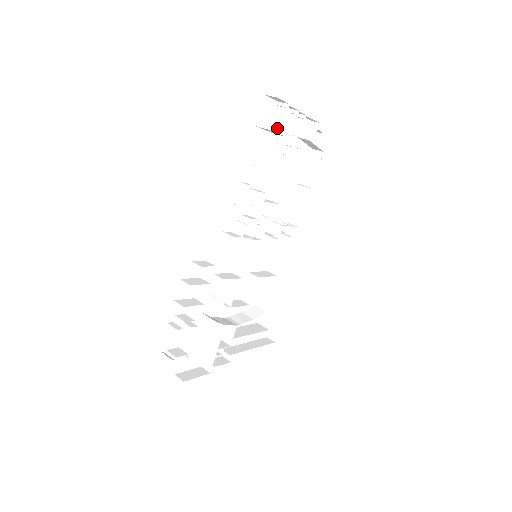
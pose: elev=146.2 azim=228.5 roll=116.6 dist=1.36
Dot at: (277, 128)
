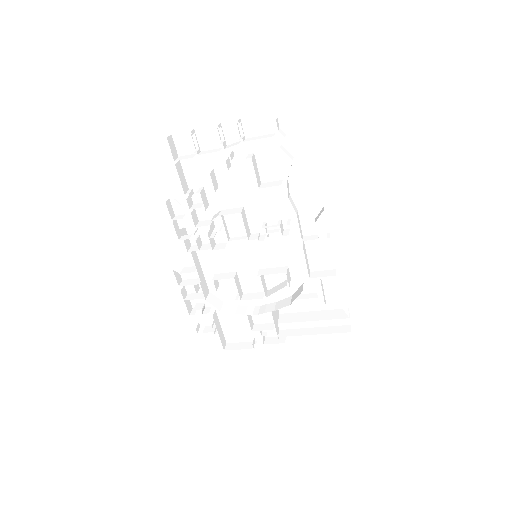
Dot at: (194, 155)
